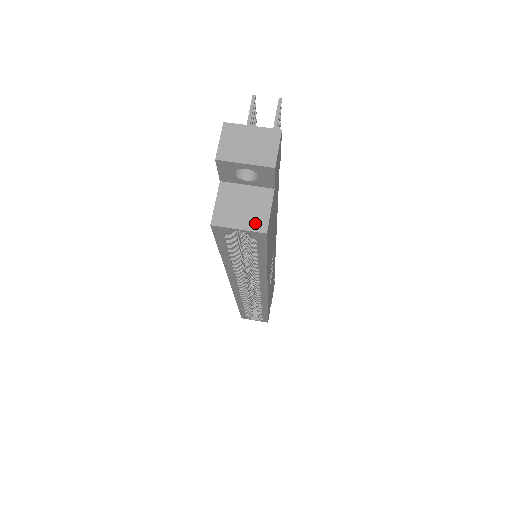
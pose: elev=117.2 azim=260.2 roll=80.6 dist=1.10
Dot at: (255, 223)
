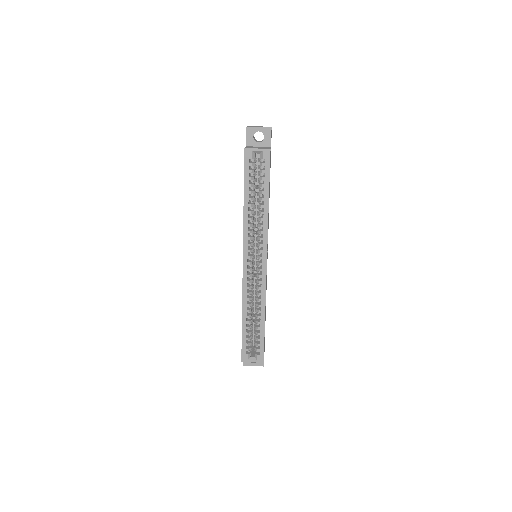
Dot at: (264, 148)
